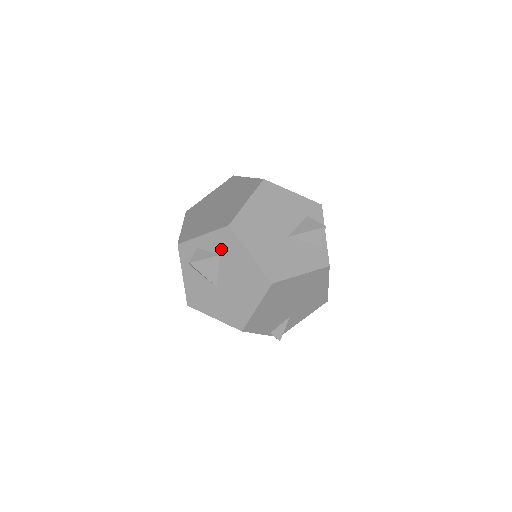
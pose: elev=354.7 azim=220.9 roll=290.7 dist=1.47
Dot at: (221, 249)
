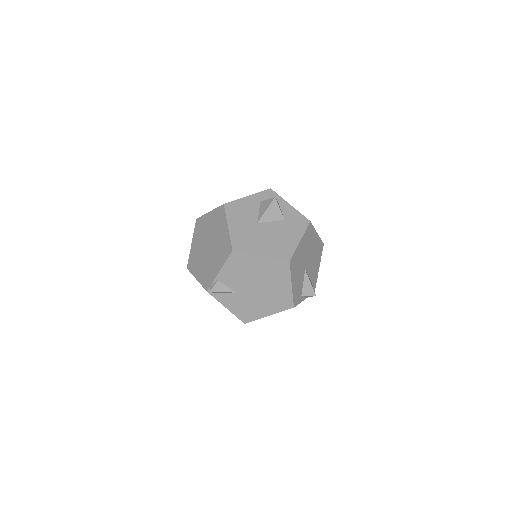
Dot at: (290, 220)
